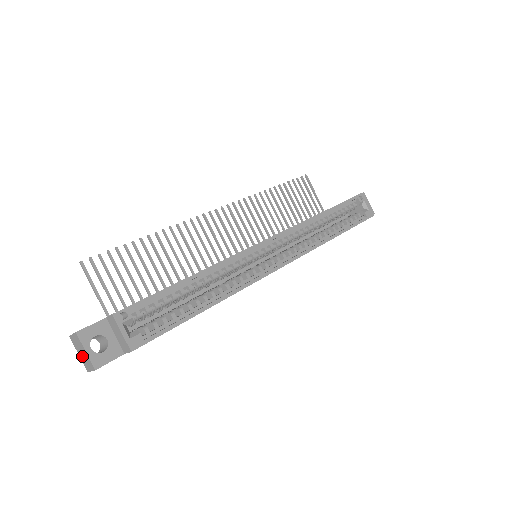
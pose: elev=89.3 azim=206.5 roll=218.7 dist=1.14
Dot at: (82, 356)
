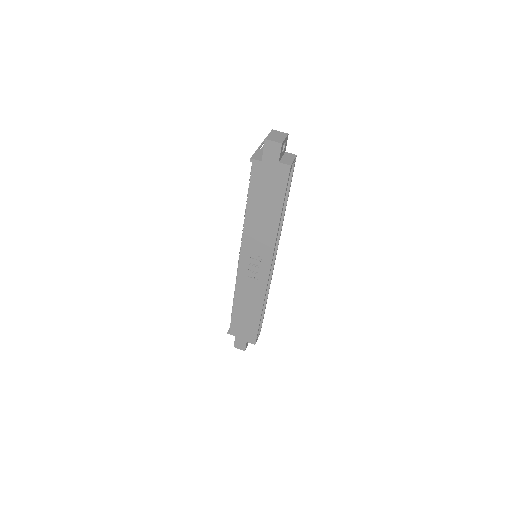
Dot at: (274, 136)
